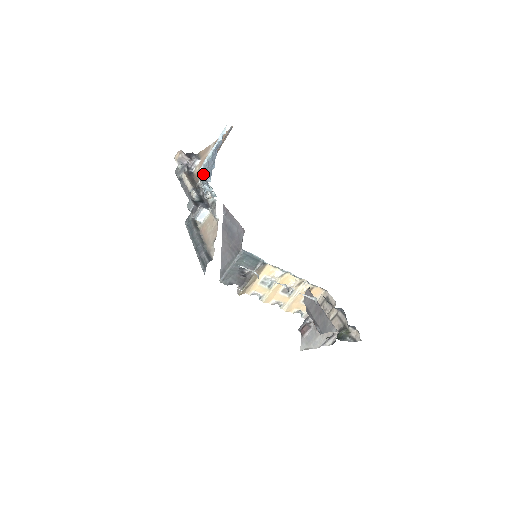
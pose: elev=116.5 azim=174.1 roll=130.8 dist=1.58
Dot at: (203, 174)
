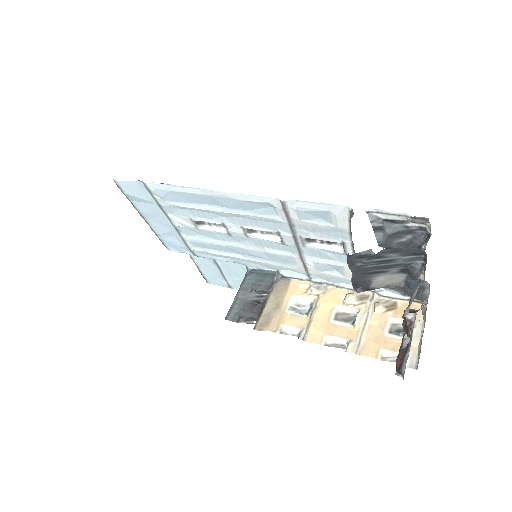
Dot at: occluded
